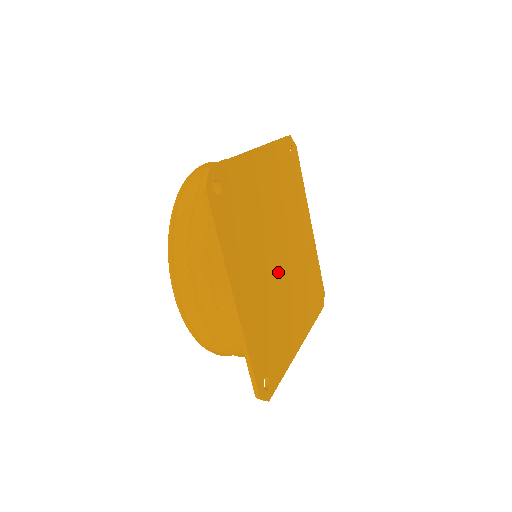
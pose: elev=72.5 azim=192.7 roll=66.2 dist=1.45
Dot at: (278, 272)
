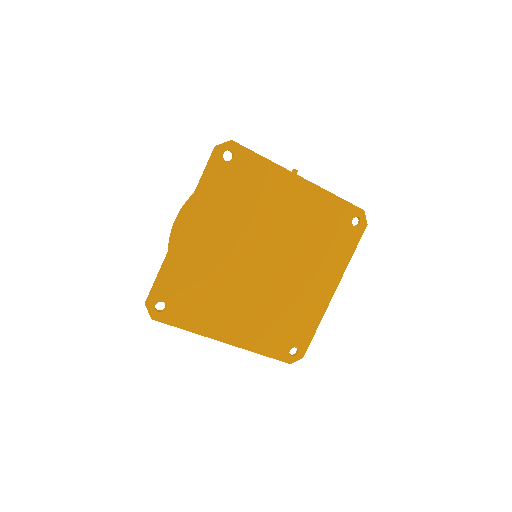
Dot at: (268, 277)
